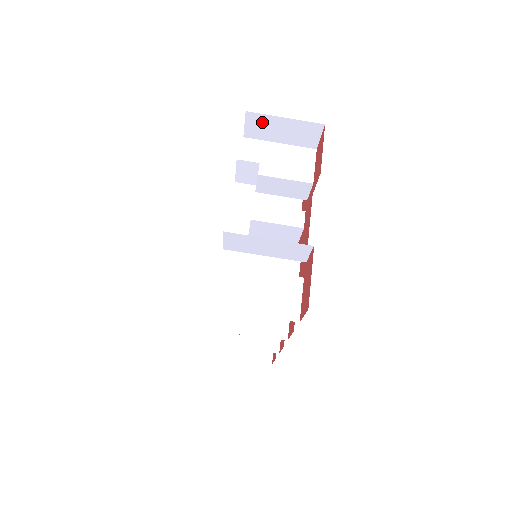
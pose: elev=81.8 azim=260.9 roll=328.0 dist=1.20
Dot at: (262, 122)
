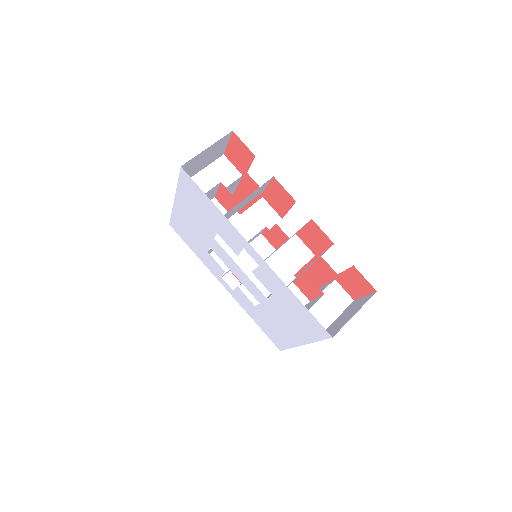
Dot at: occluded
